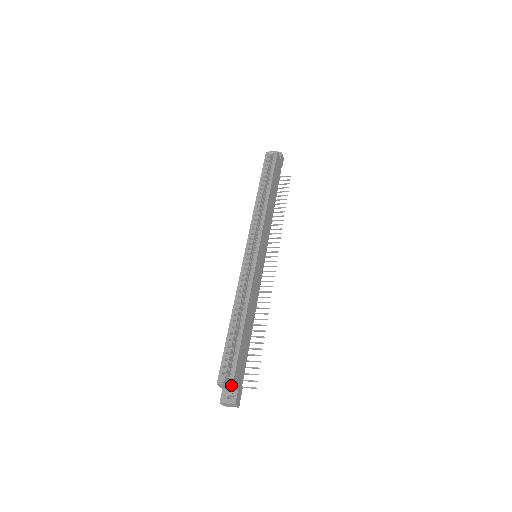
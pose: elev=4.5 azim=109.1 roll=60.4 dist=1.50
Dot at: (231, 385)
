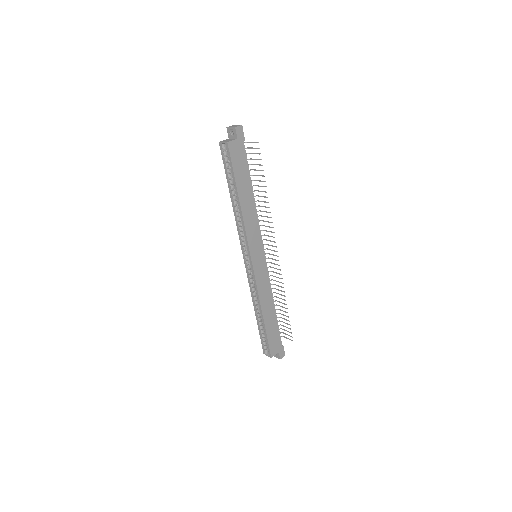
Dot at: (271, 357)
